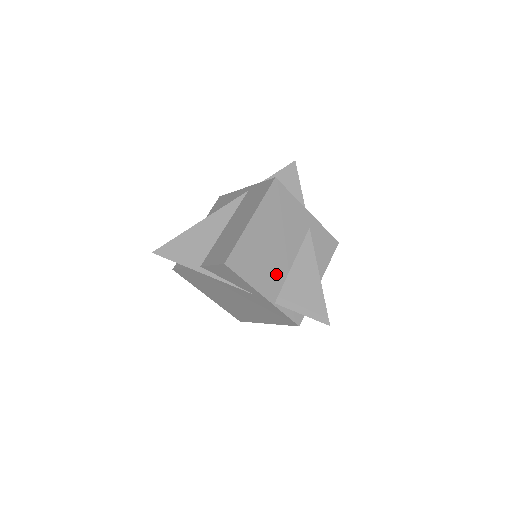
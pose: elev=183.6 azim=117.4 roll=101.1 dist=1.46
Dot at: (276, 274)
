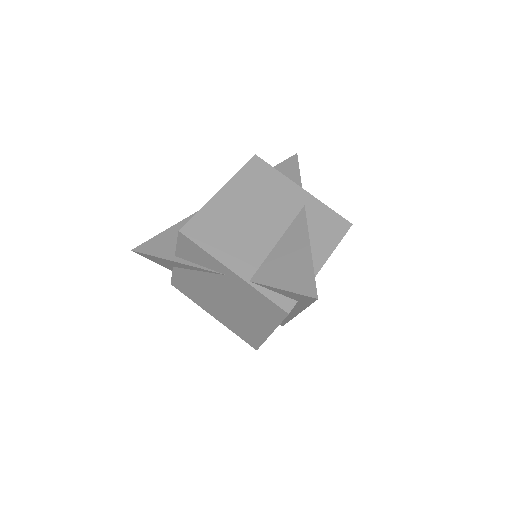
Dot at: (253, 249)
